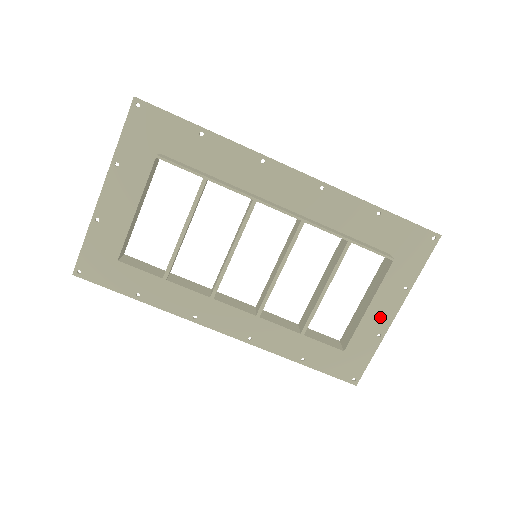
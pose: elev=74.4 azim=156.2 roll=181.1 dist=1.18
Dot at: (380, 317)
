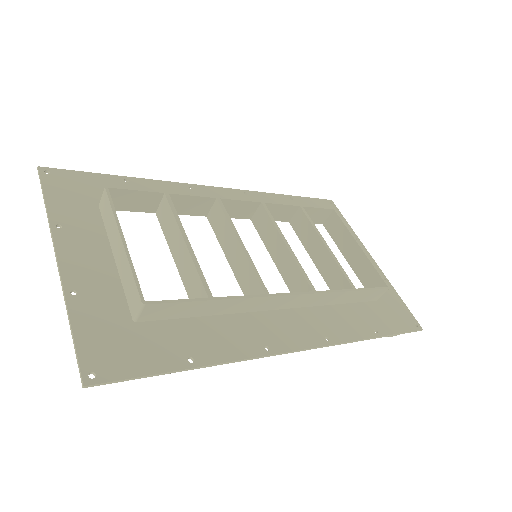
Dot at: occluded
